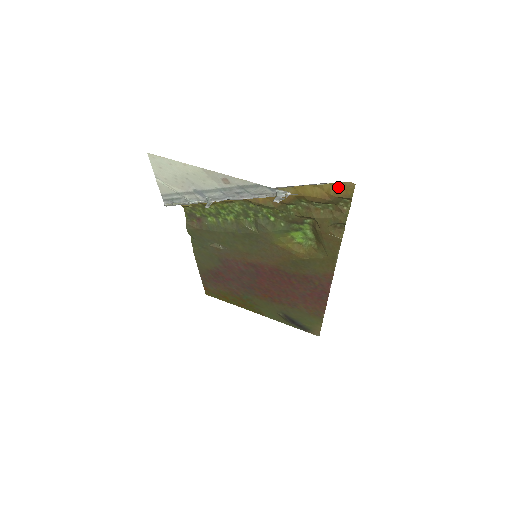
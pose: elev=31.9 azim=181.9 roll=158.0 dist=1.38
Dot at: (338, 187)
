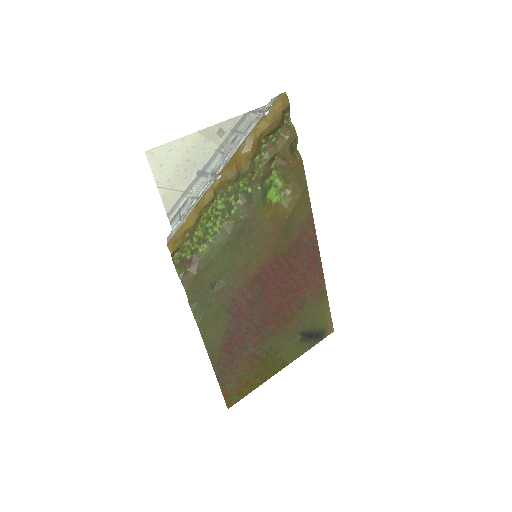
Dot at: (278, 104)
